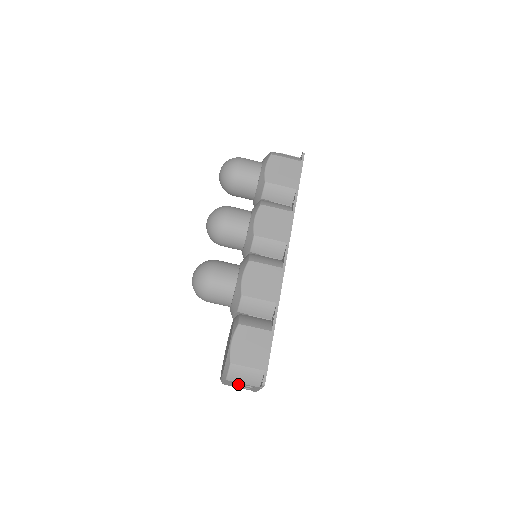
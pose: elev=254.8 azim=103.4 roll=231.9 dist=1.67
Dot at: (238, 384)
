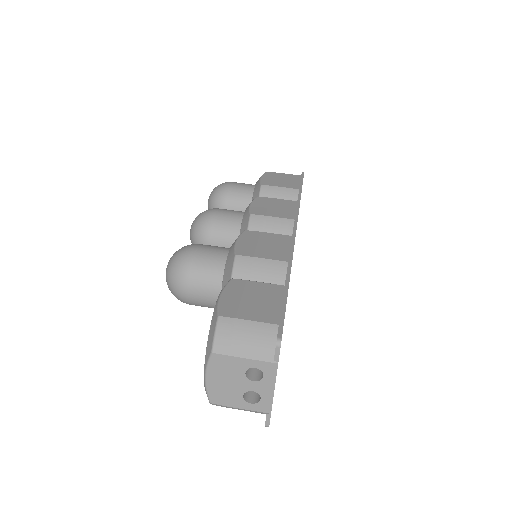
Dot at: (234, 372)
